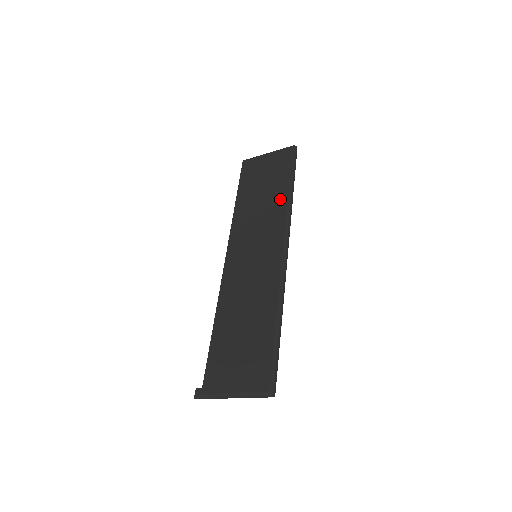
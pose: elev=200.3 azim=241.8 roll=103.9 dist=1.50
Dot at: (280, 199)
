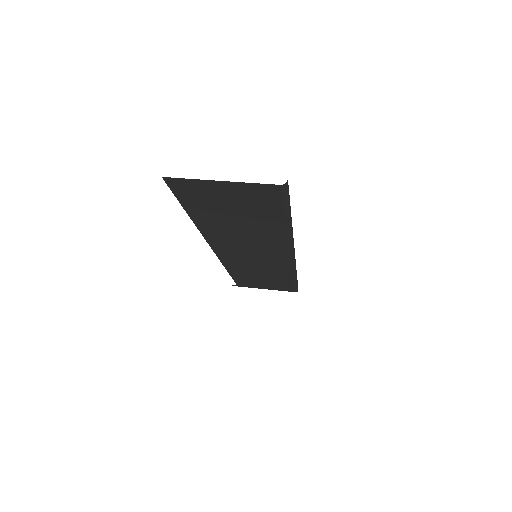
Dot at: (274, 233)
